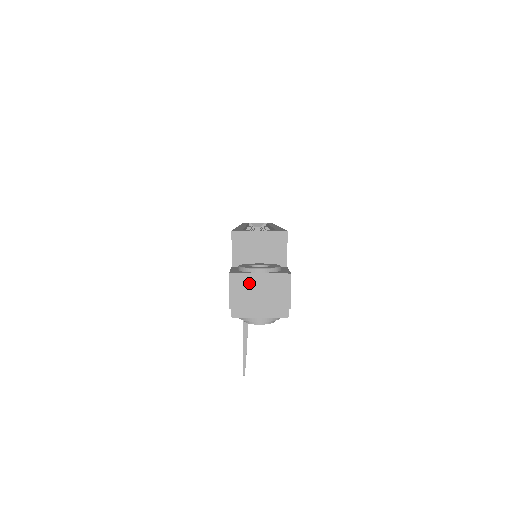
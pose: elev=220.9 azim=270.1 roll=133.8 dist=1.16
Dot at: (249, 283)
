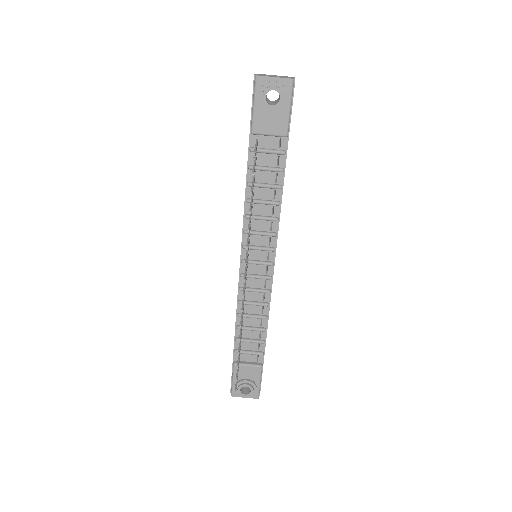
Dot at: (268, 75)
